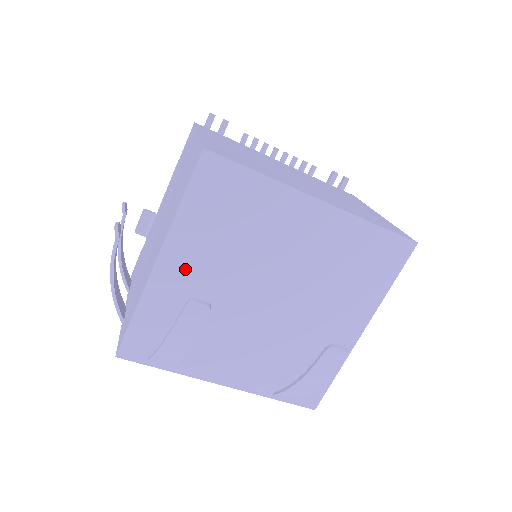
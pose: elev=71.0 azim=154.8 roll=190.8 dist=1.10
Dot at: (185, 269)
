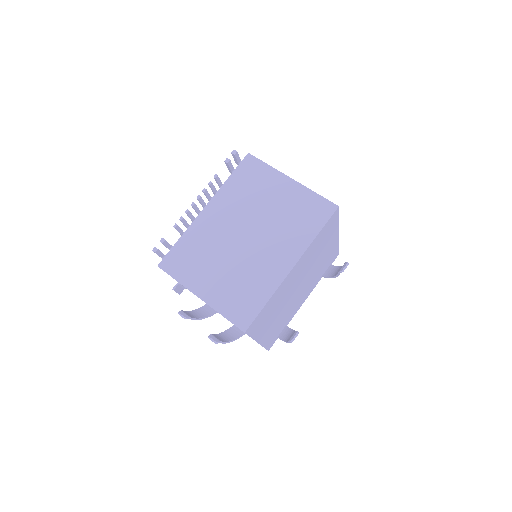
Dot at: (268, 329)
